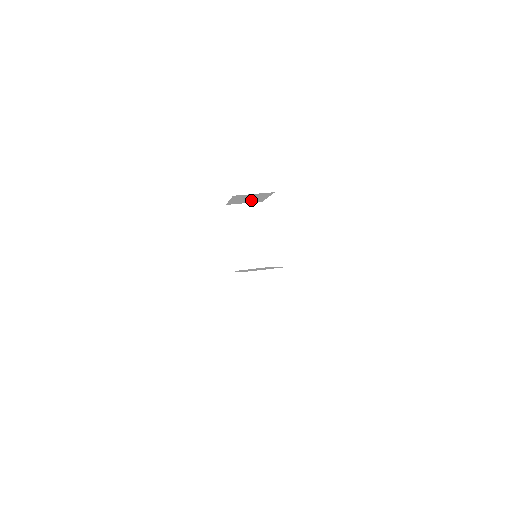
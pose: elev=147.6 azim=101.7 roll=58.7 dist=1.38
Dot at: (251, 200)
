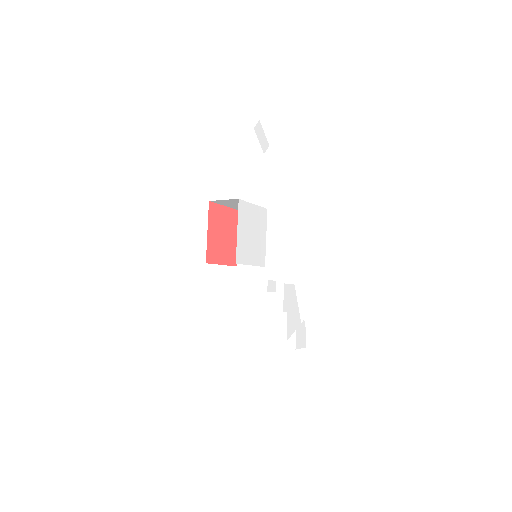
Dot at: occluded
